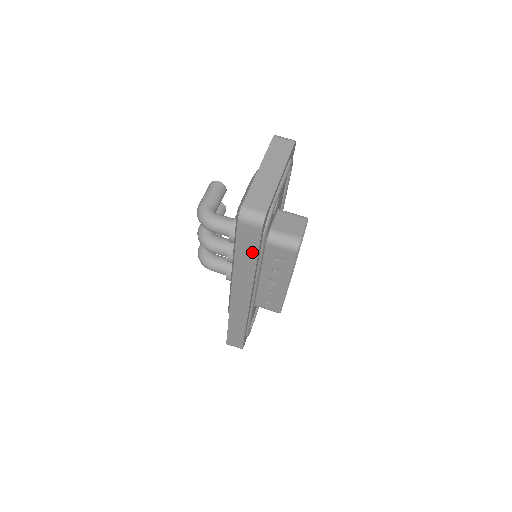
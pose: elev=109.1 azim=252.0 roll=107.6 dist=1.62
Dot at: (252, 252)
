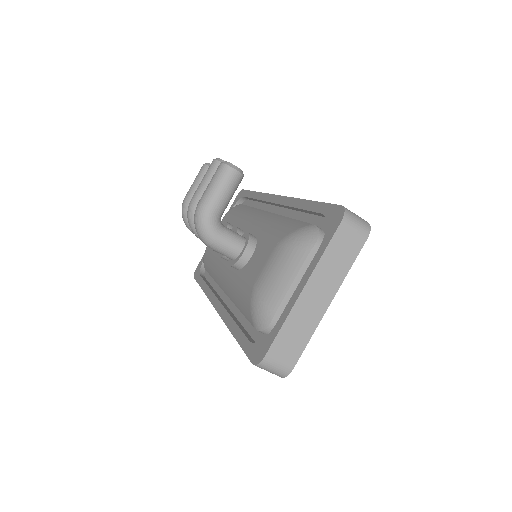
Dot at: occluded
